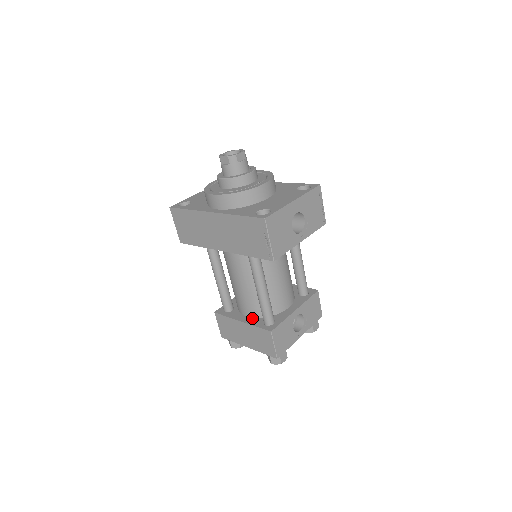
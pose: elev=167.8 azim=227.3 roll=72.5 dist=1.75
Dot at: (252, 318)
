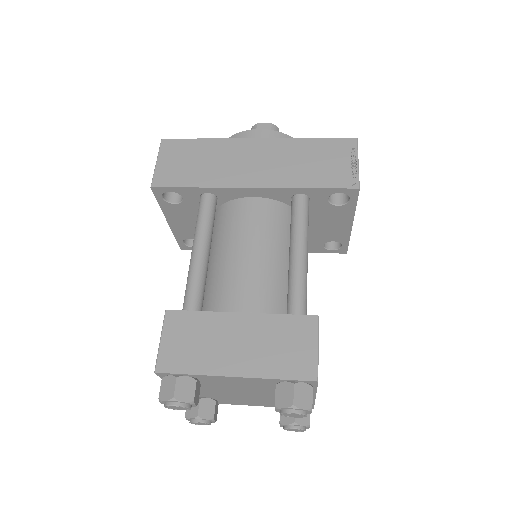
Dot at: occluded
